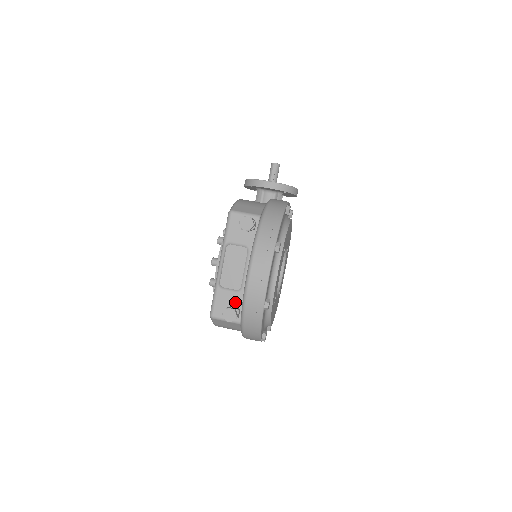
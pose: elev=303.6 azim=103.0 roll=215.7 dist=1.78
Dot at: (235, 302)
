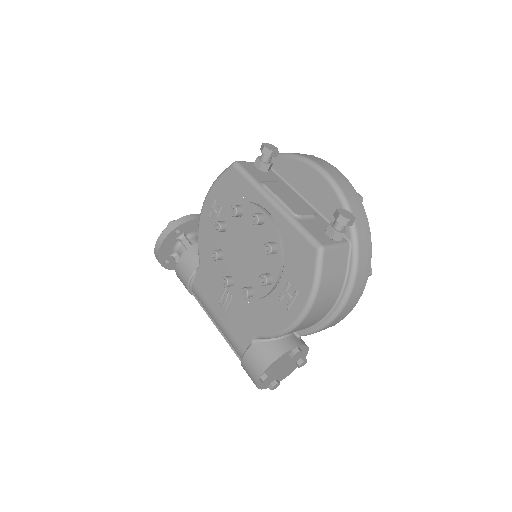
Dot at: (324, 226)
